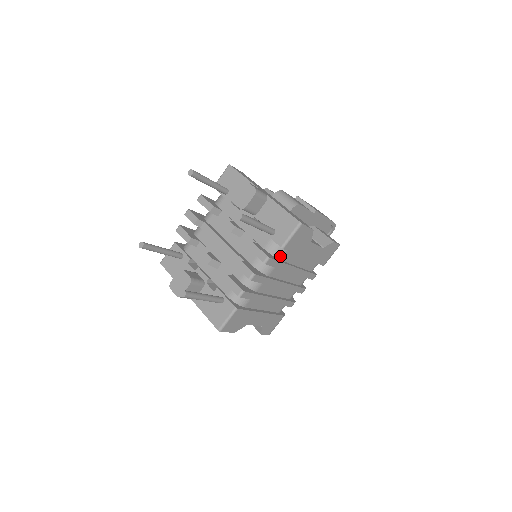
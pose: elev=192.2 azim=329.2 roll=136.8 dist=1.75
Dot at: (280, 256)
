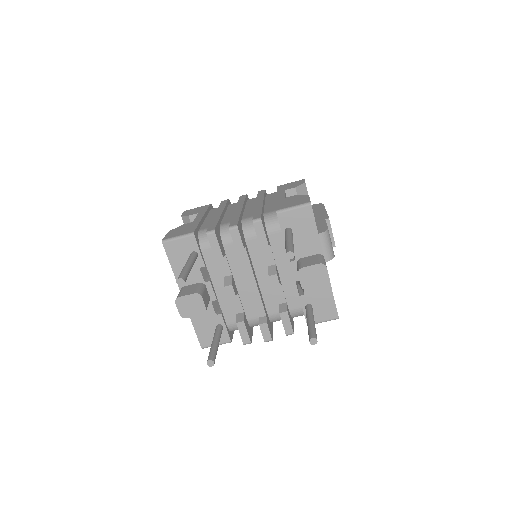
Dot at: occluded
